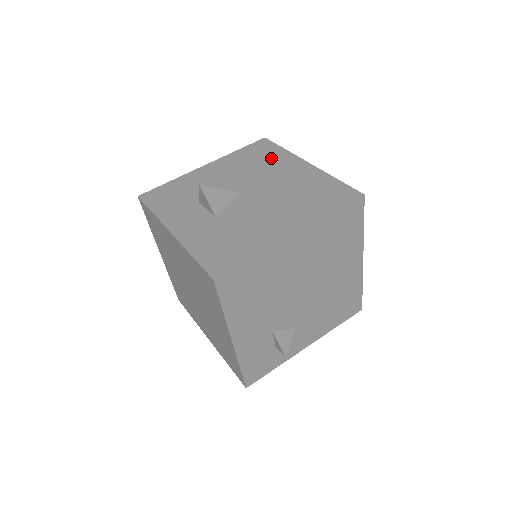
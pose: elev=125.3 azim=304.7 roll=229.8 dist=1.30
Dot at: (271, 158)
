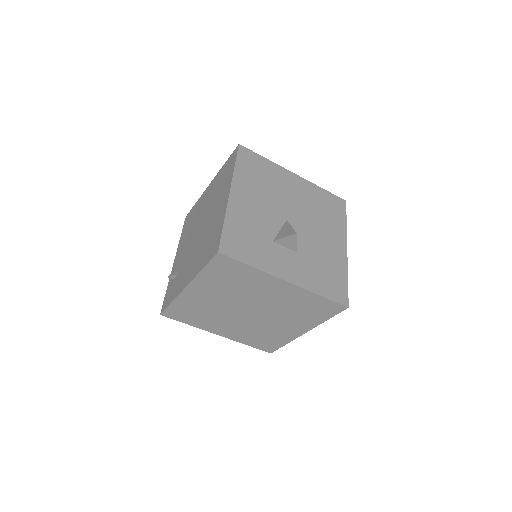
Dot at: (269, 173)
